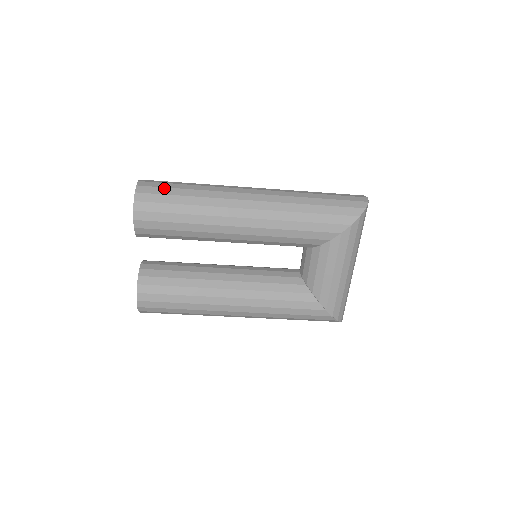
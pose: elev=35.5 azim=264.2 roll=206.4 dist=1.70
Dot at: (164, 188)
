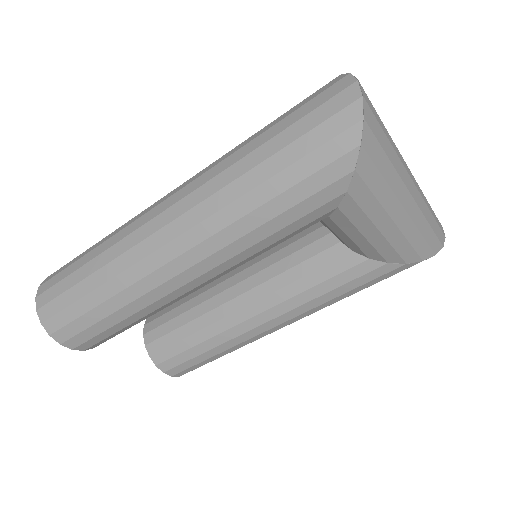
Dot at: (63, 294)
